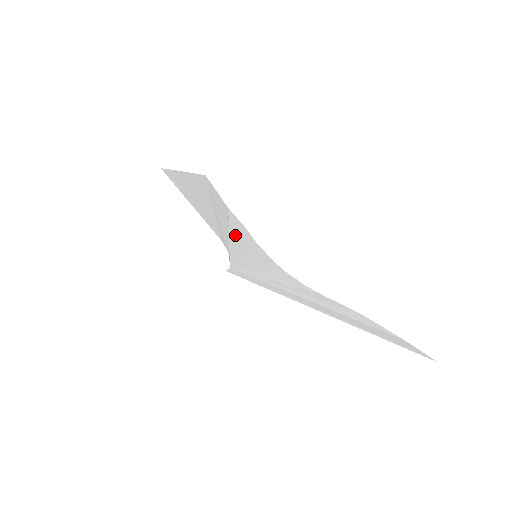
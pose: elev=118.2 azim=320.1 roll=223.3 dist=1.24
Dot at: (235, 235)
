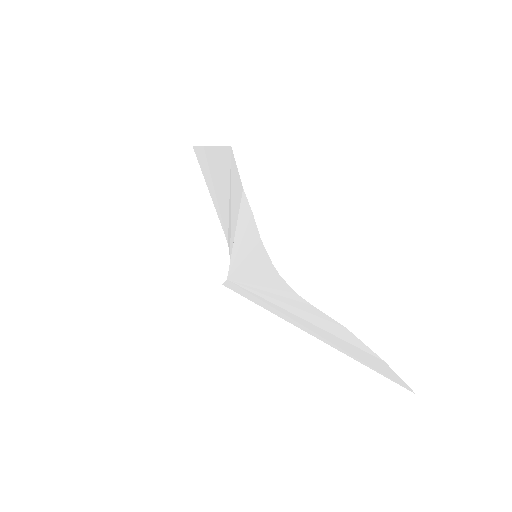
Dot at: (242, 228)
